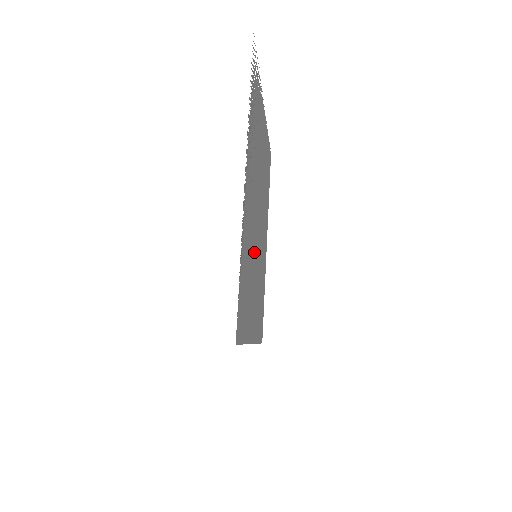
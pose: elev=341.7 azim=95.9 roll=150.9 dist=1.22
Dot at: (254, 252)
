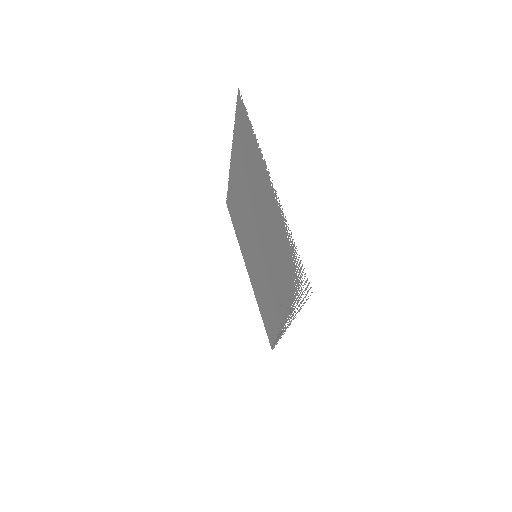
Dot at: (259, 266)
